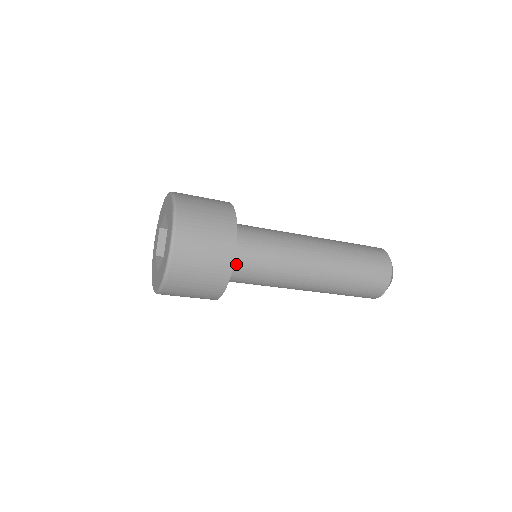
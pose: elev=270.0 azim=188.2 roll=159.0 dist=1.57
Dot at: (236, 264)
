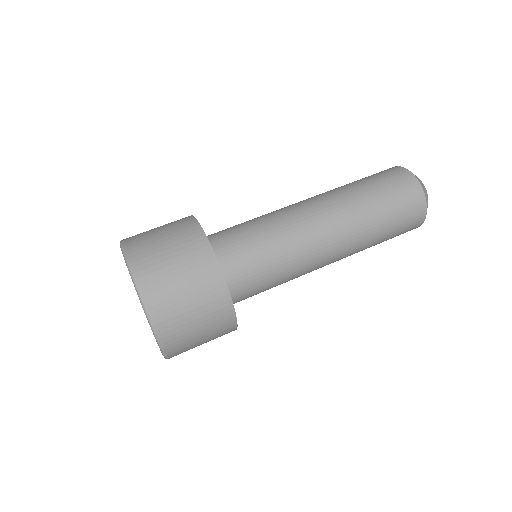
Dot at: (237, 293)
